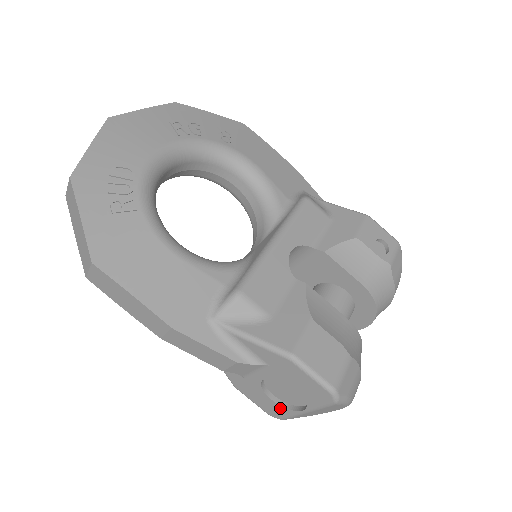
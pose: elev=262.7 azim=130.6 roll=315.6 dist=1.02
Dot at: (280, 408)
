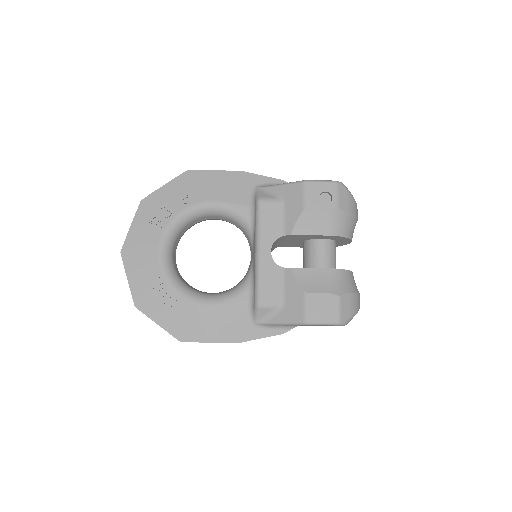
Dot at: occluded
